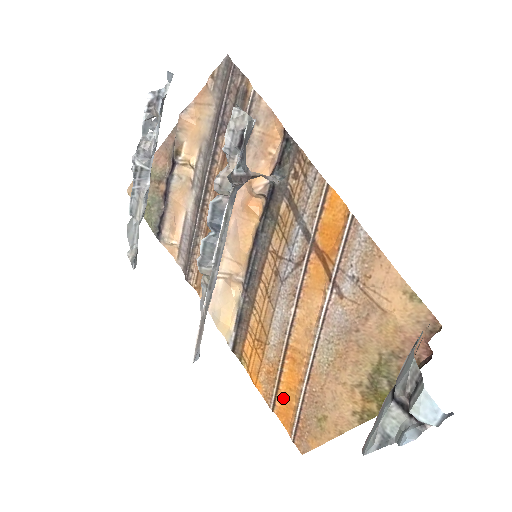
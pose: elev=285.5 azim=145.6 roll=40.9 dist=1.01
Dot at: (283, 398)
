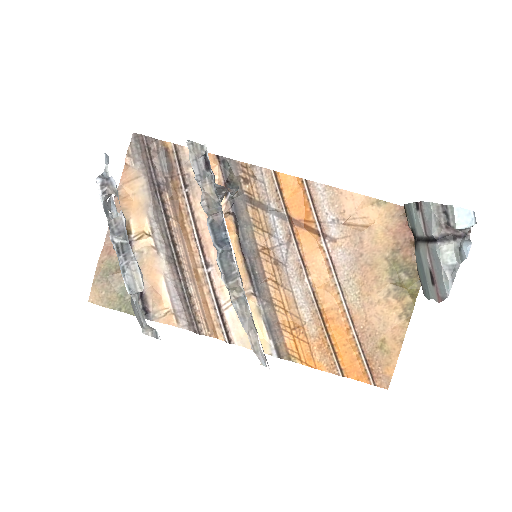
Dot at: (344, 358)
